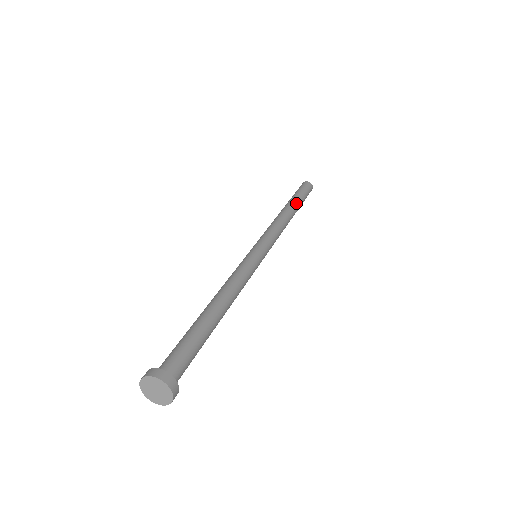
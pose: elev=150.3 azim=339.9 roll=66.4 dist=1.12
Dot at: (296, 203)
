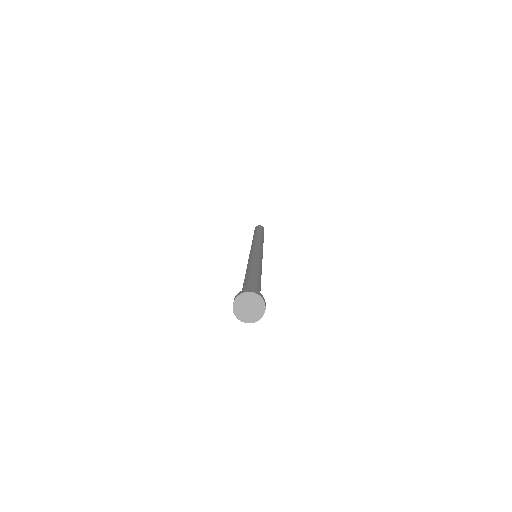
Dot at: (263, 235)
